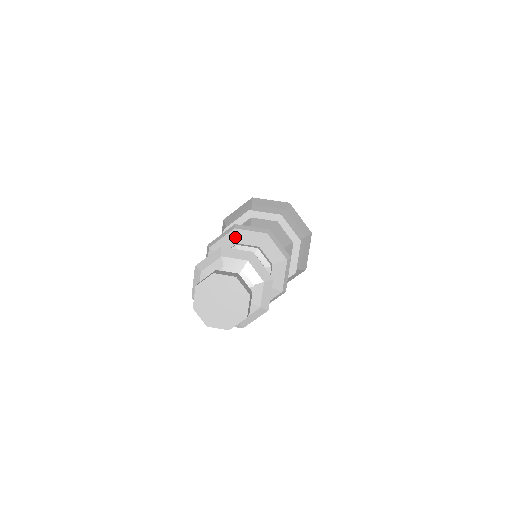
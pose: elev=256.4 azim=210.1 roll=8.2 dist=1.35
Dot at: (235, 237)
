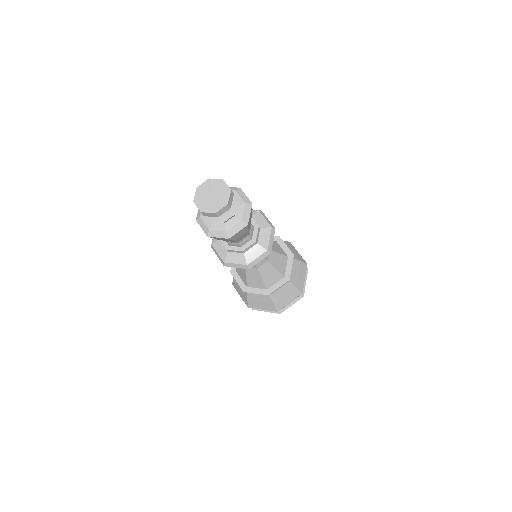
Dot at: occluded
